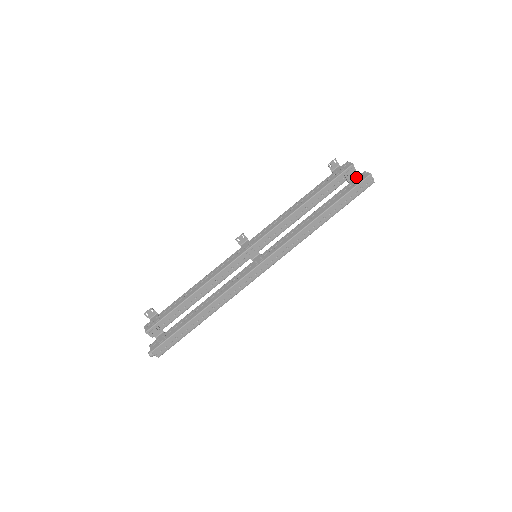
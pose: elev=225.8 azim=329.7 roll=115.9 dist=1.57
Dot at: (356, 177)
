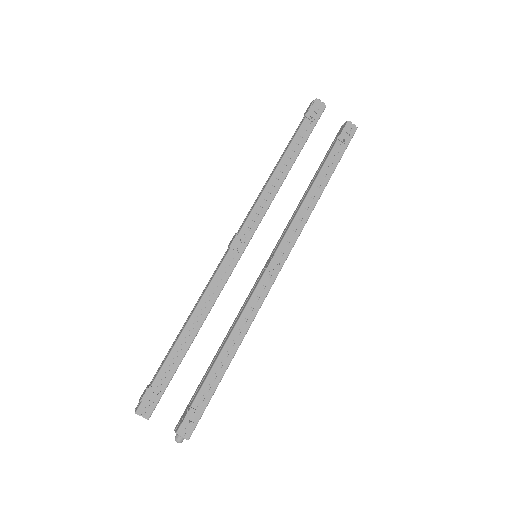
Dot at: (344, 131)
